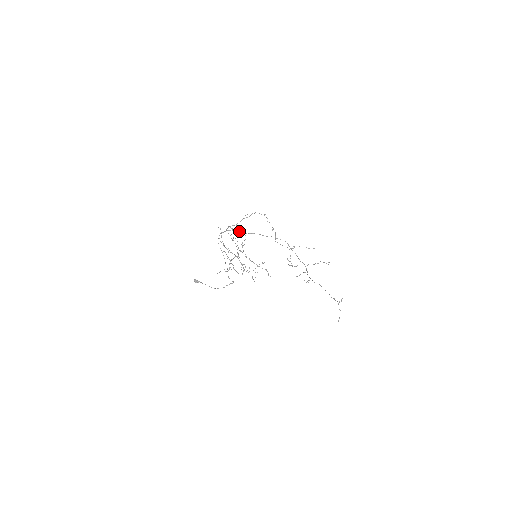
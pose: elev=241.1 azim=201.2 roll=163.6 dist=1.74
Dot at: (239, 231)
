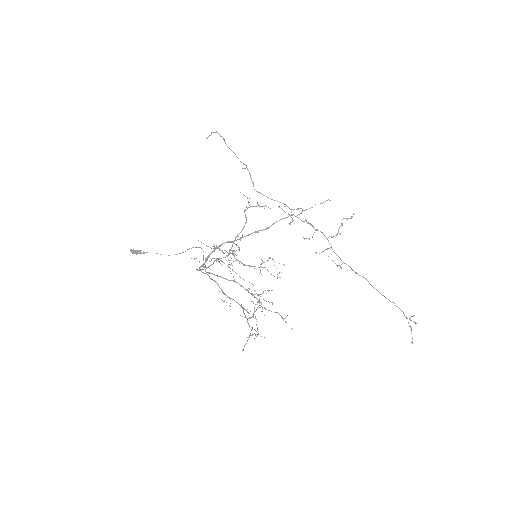
Dot at: (224, 243)
